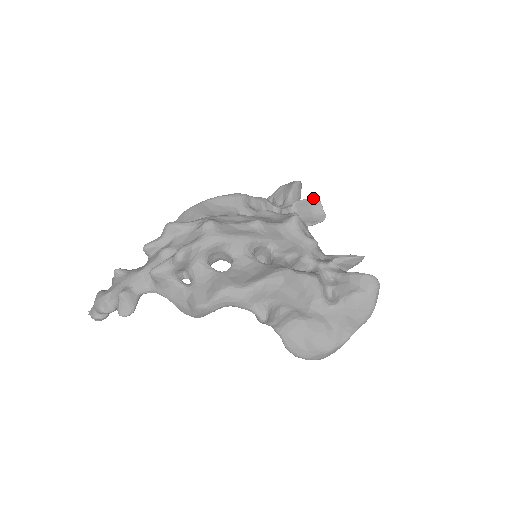
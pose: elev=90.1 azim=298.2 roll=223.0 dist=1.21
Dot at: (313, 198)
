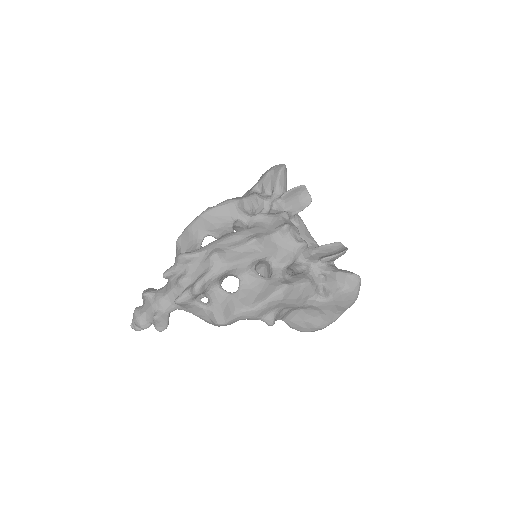
Dot at: (299, 186)
